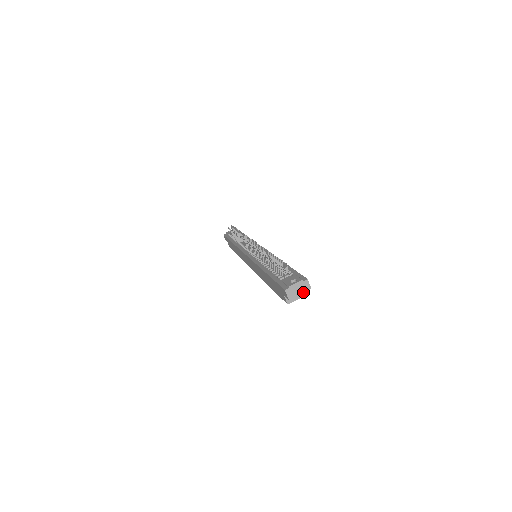
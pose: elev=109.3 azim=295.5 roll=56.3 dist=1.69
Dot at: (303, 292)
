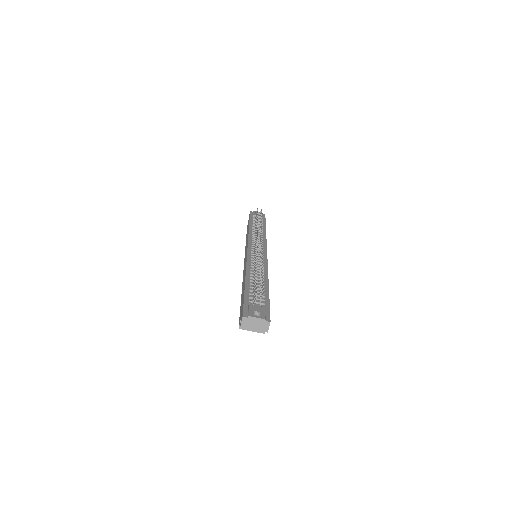
Dot at: (258, 330)
